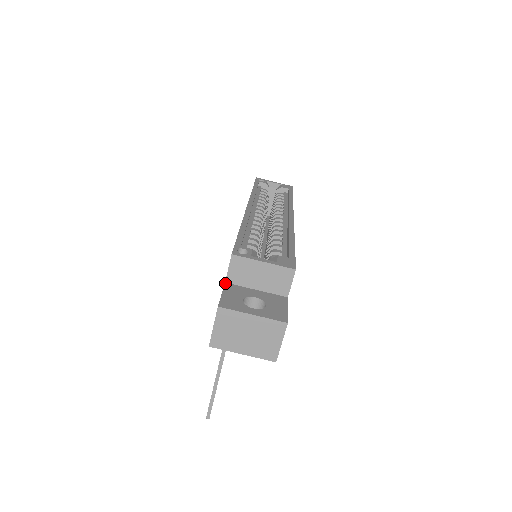
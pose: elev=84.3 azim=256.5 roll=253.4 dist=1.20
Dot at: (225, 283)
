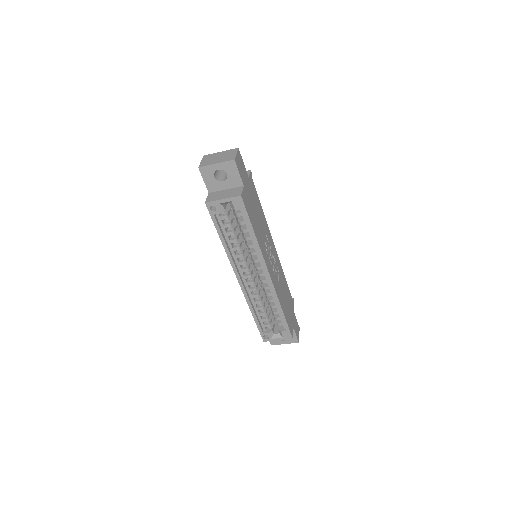
Dot at: occluded
